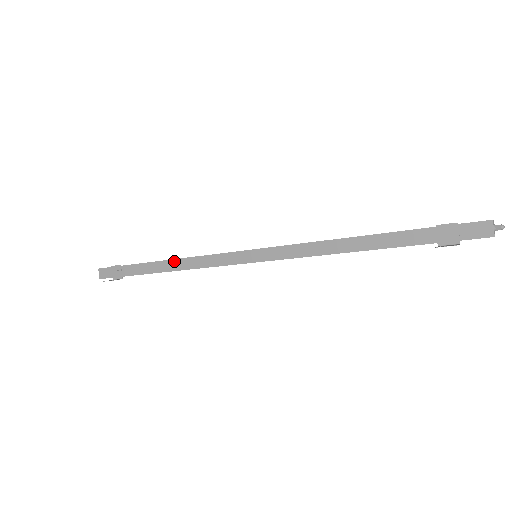
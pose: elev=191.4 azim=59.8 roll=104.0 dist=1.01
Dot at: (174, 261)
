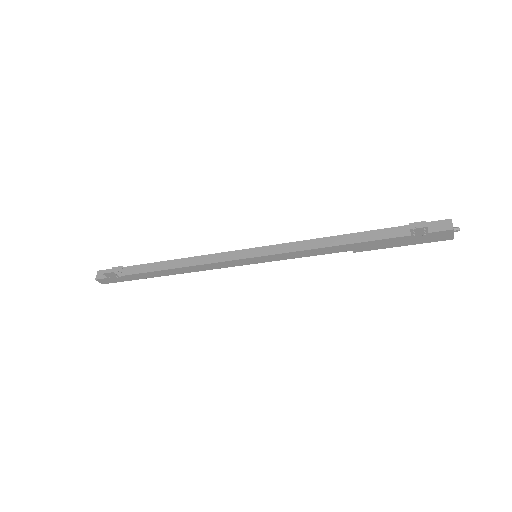
Dot at: (178, 260)
